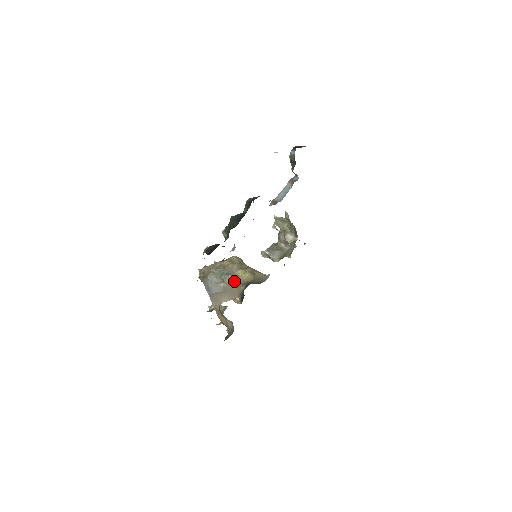
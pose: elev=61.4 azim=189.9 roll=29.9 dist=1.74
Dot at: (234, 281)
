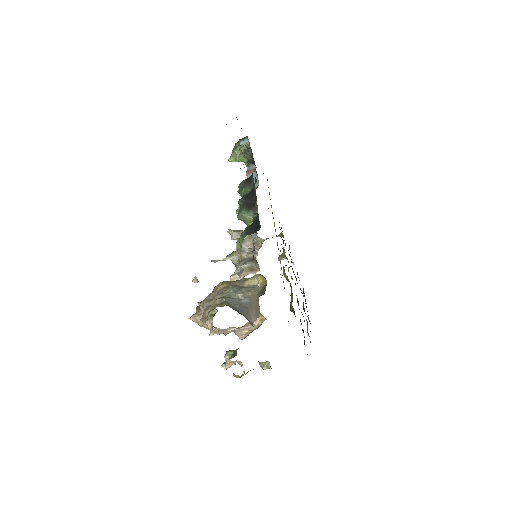
Dot at: (253, 291)
